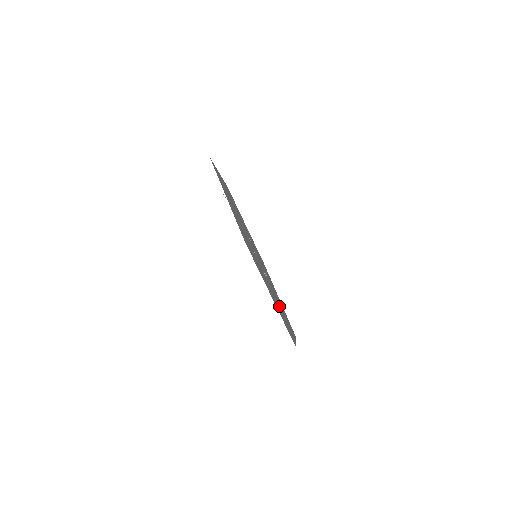
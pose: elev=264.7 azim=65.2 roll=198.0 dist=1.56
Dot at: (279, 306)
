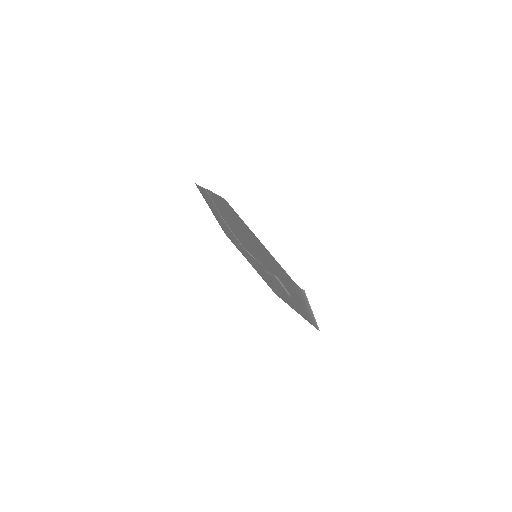
Dot at: occluded
